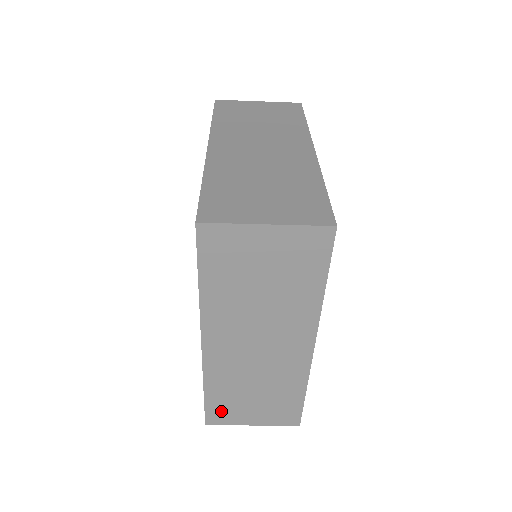
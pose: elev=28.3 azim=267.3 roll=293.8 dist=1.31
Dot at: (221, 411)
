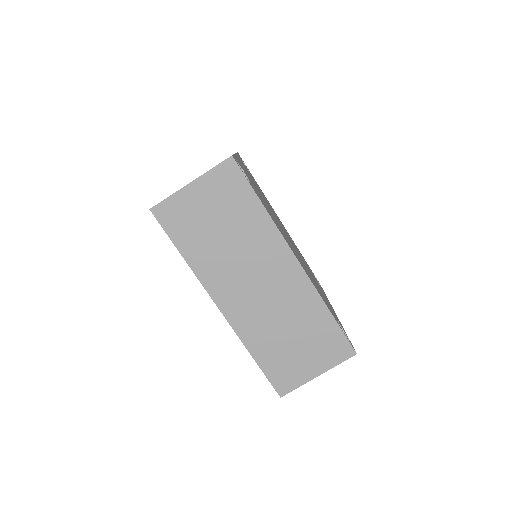
Dot at: (281, 373)
